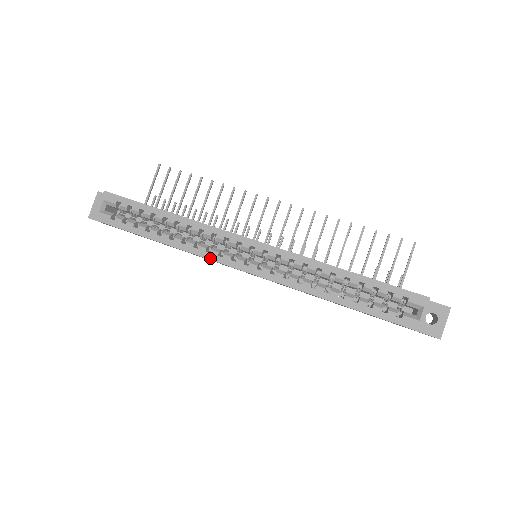
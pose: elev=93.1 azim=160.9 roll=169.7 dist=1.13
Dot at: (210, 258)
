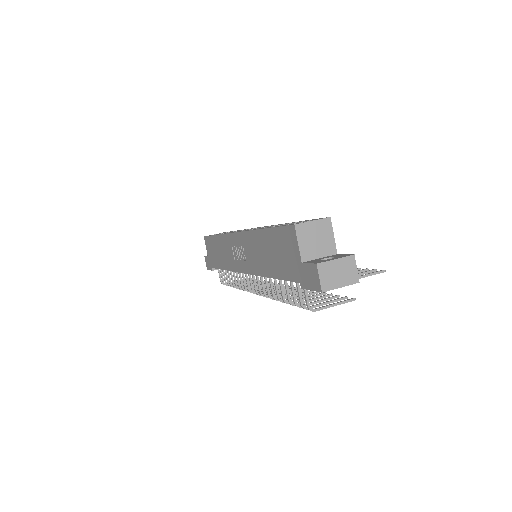
Dot at: occluded
